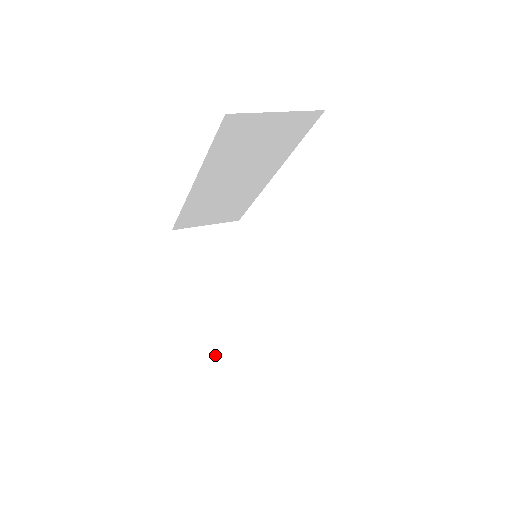
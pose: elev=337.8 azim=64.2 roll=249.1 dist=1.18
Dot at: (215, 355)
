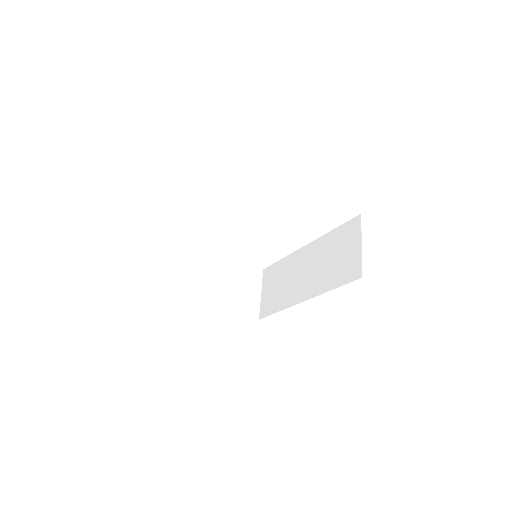
Dot at: (256, 311)
